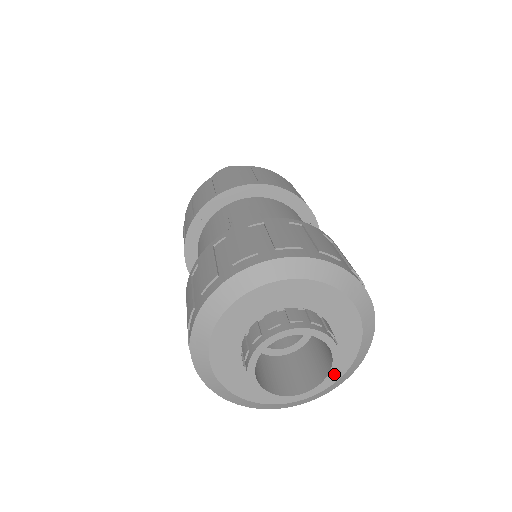
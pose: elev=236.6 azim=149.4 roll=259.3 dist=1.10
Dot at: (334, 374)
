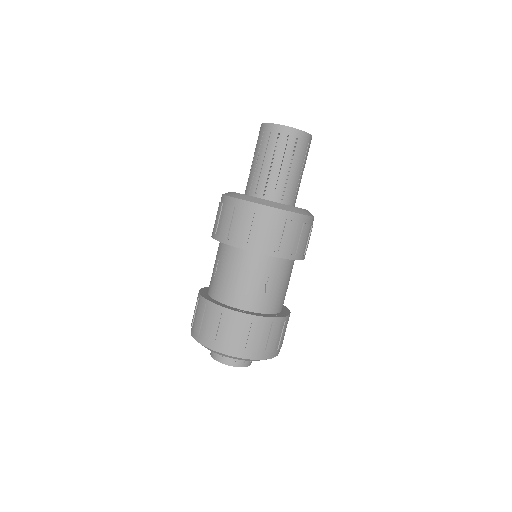
Dot at: (250, 364)
